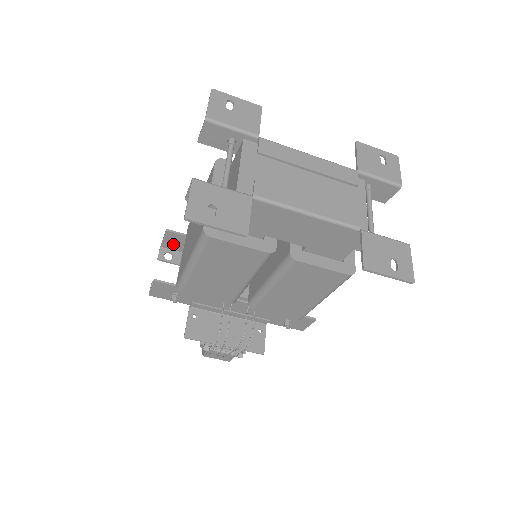
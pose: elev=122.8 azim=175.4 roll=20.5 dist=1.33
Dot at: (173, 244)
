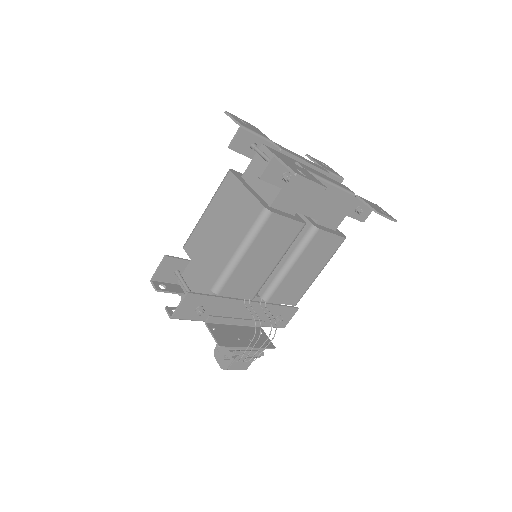
Dot at: (165, 273)
